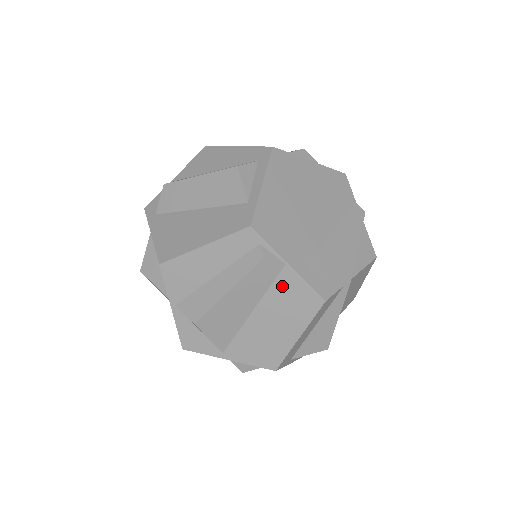
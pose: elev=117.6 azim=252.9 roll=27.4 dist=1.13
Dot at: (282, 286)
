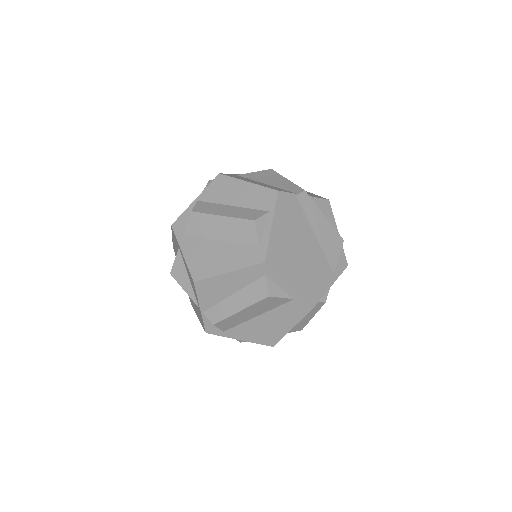
Dot at: occluded
